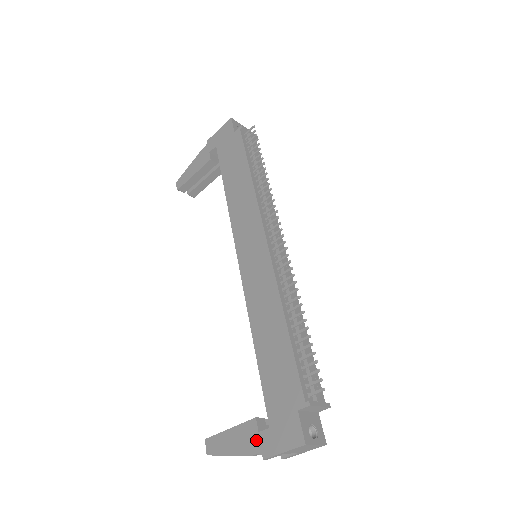
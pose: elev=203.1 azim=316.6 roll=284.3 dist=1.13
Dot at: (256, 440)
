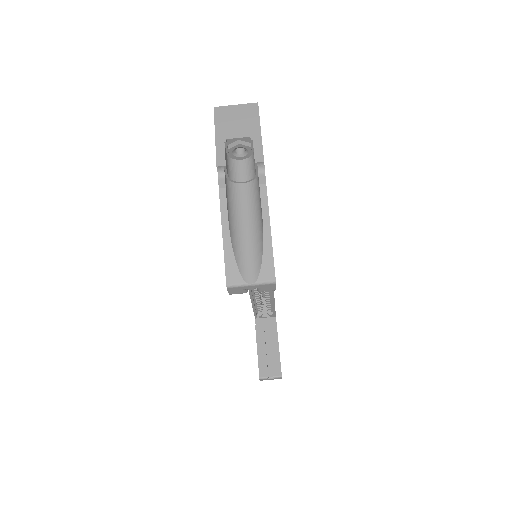
Dot at: occluded
